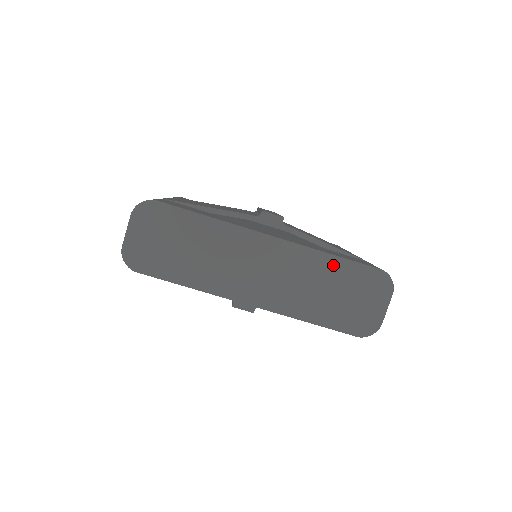
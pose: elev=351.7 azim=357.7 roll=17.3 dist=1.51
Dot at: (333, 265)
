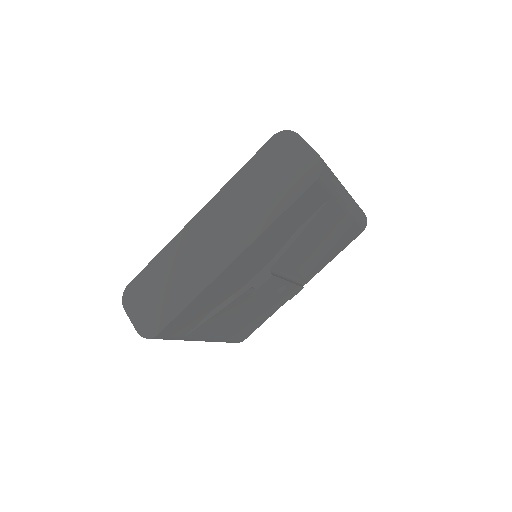
Dot at: (245, 175)
